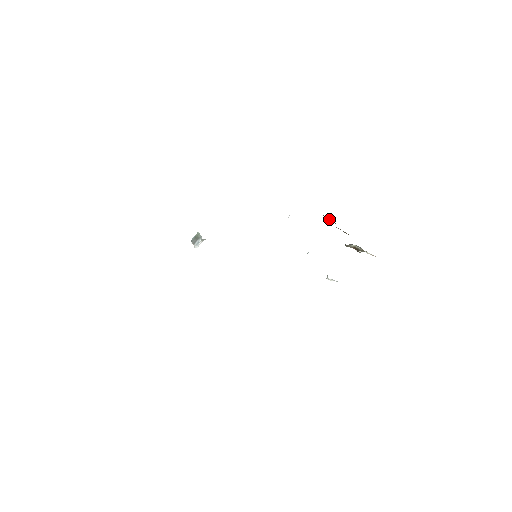
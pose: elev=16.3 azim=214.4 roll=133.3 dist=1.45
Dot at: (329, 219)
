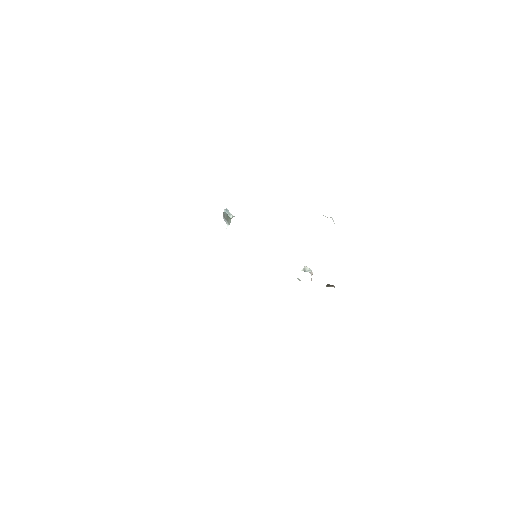
Dot at: occluded
